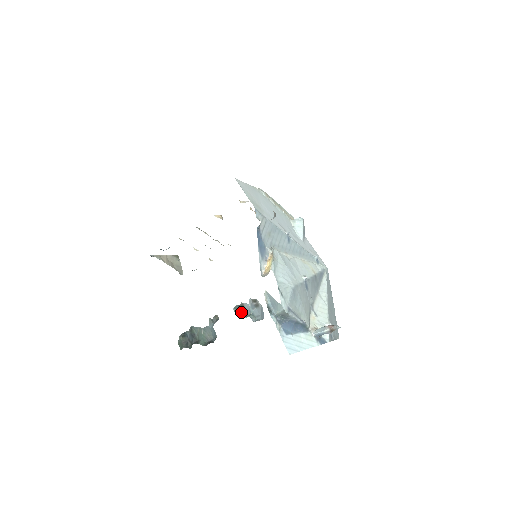
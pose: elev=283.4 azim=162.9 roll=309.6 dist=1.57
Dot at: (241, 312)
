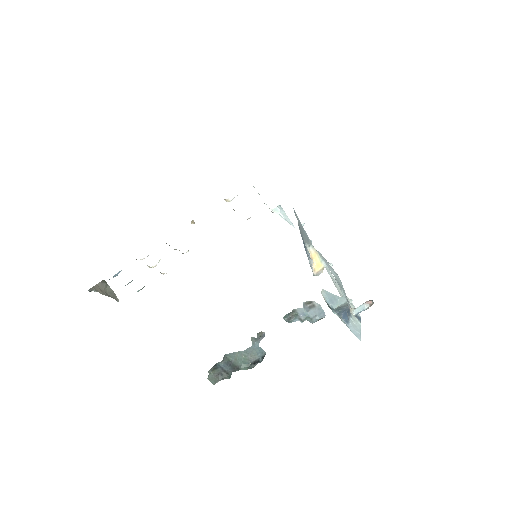
Dot at: (293, 319)
